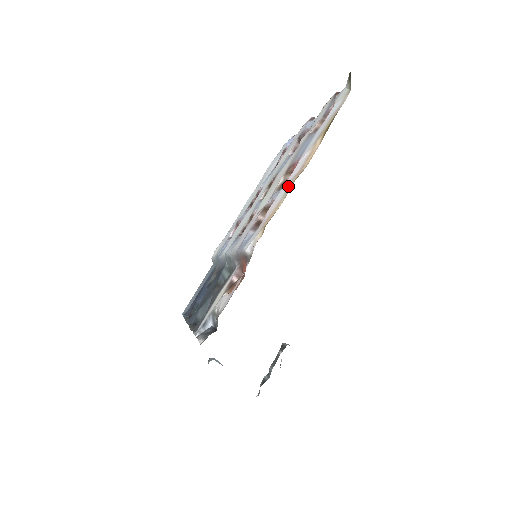
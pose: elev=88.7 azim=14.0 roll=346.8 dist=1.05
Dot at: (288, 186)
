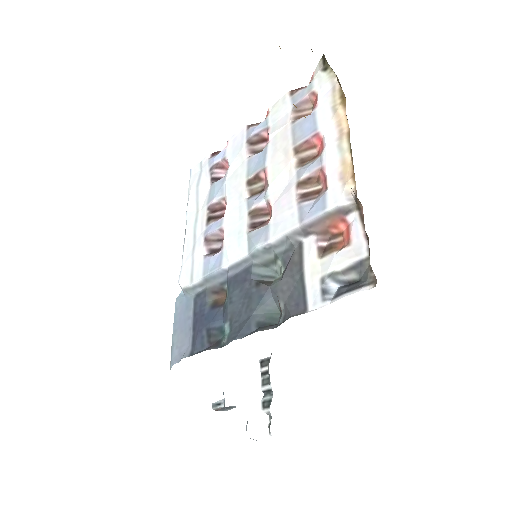
Dot at: (339, 147)
